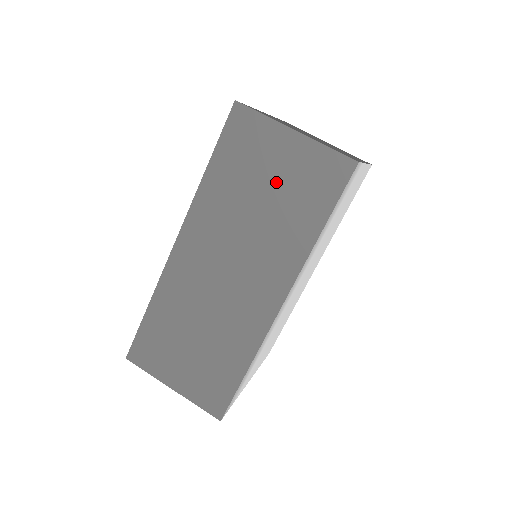
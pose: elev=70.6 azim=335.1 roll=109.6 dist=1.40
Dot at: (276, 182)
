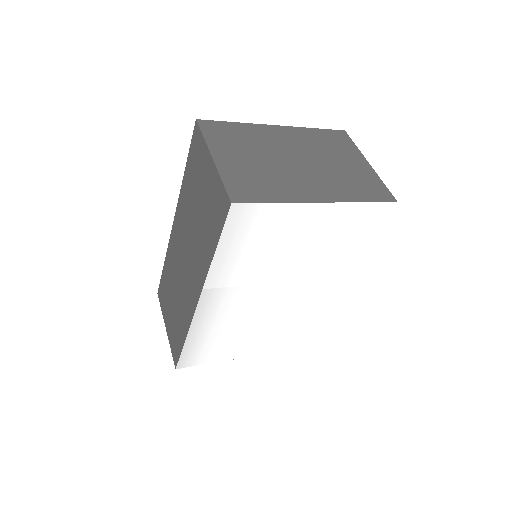
Dot at: (203, 199)
